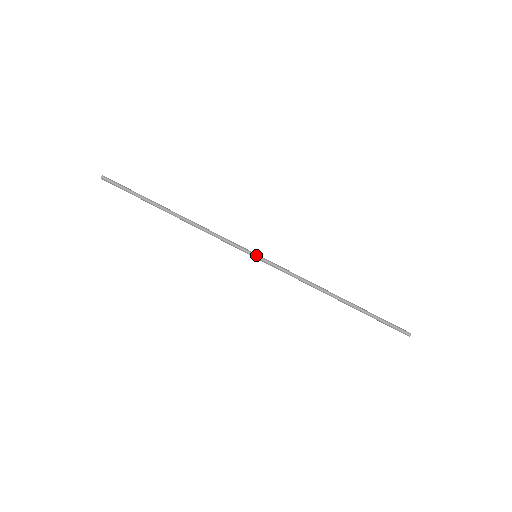
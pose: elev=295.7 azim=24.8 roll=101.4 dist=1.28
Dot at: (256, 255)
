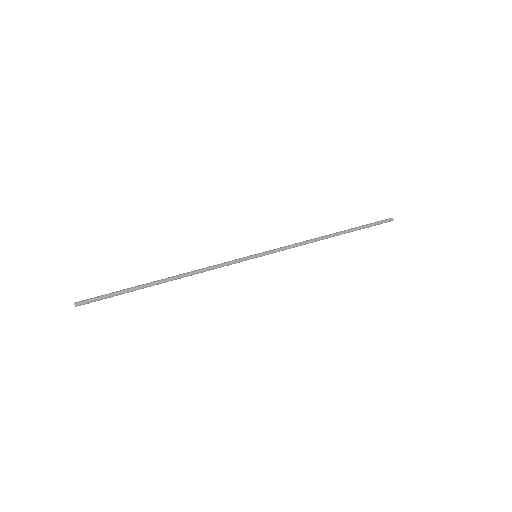
Dot at: (256, 255)
